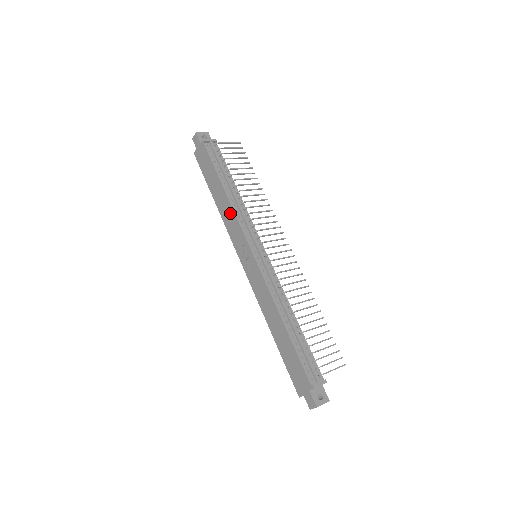
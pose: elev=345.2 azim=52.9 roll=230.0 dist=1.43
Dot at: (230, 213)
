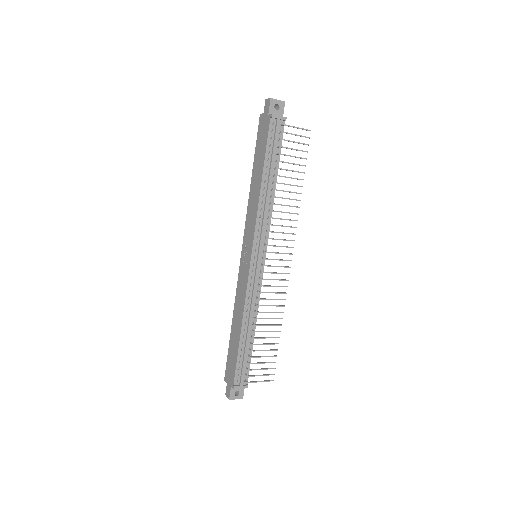
Dot at: (255, 206)
